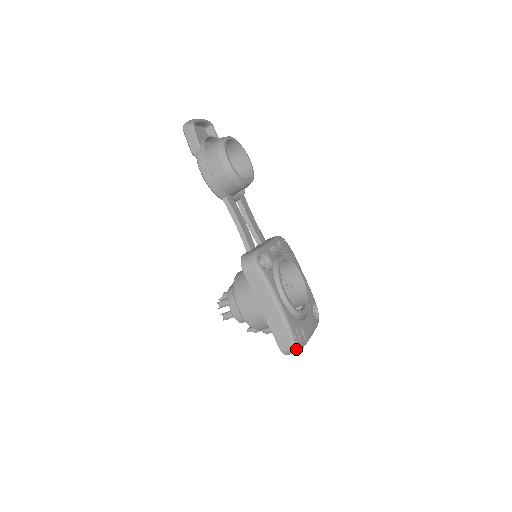
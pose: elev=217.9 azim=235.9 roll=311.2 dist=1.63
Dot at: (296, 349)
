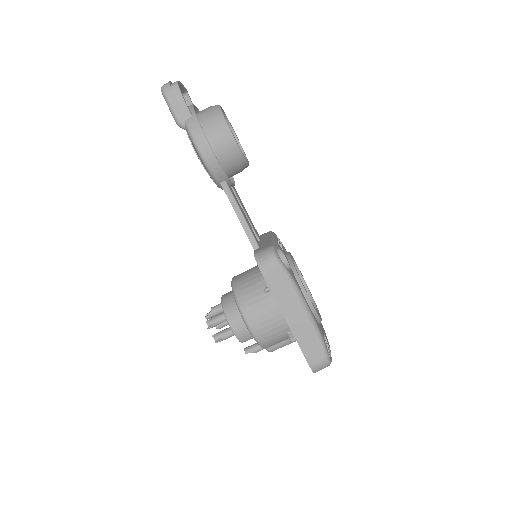
Dot at: (329, 363)
